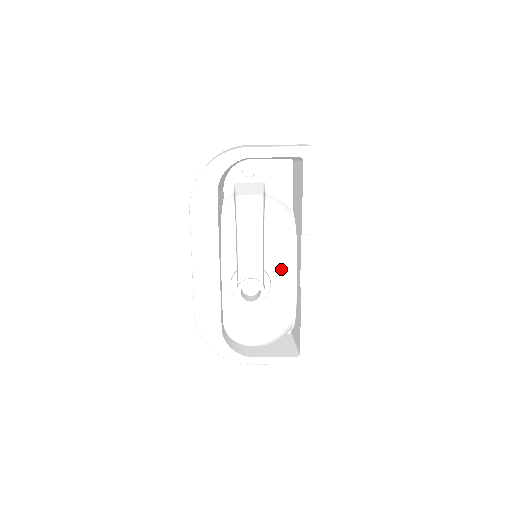
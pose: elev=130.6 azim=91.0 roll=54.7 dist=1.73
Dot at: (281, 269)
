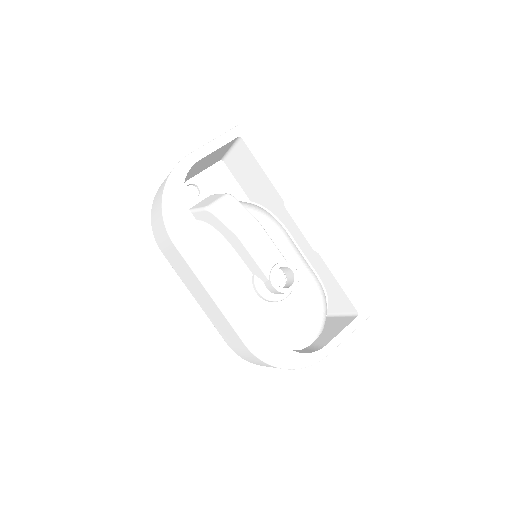
Dot at: (287, 249)
